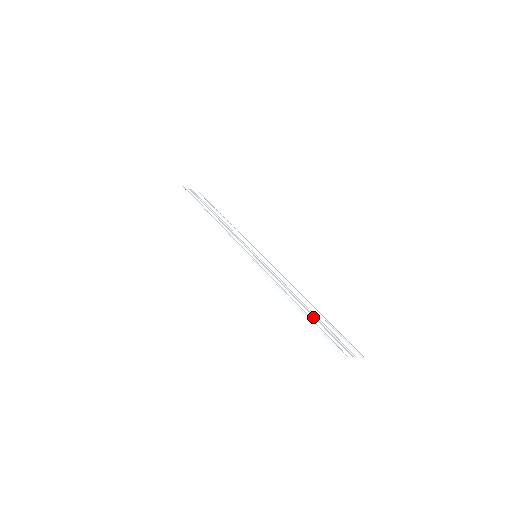
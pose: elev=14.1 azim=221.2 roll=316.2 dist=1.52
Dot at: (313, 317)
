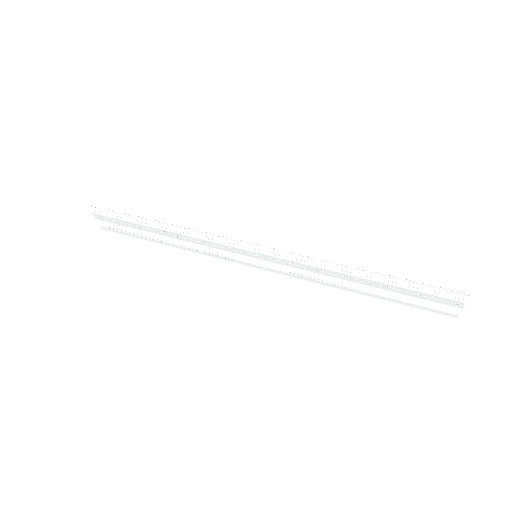
Dot at: (388, 284)
